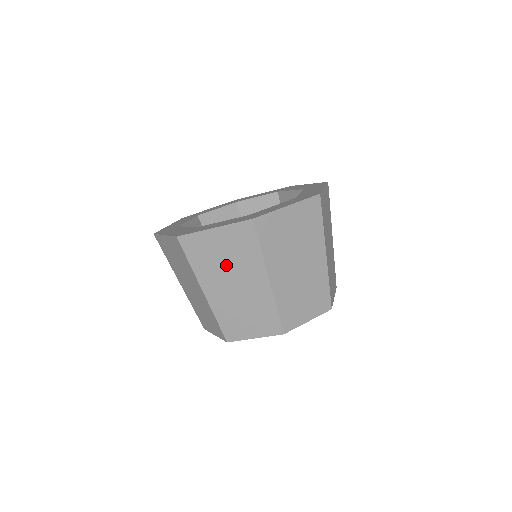
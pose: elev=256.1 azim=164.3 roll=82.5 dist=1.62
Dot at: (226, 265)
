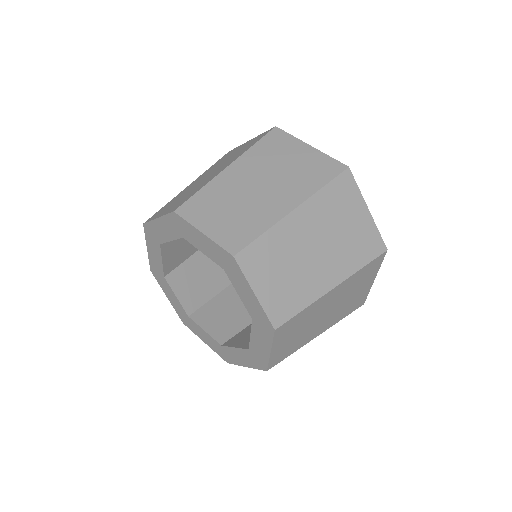
Dot at: occluded
